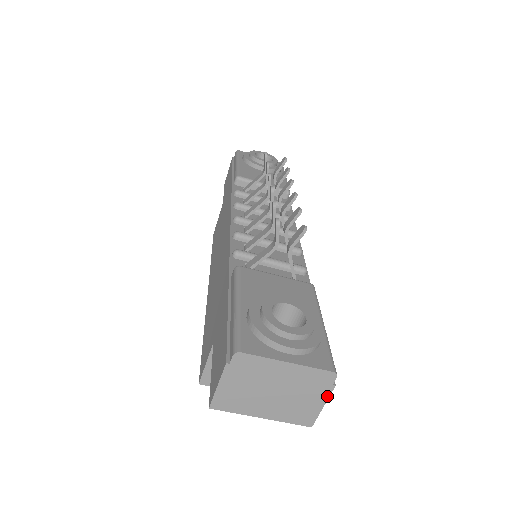
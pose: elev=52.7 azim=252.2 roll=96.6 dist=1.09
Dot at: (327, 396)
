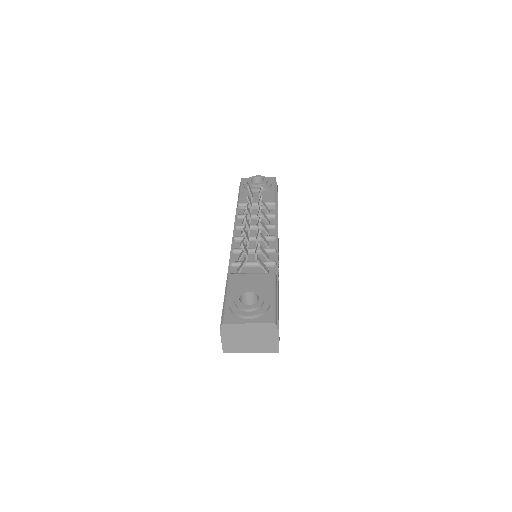
Dot at: (277, 335)
